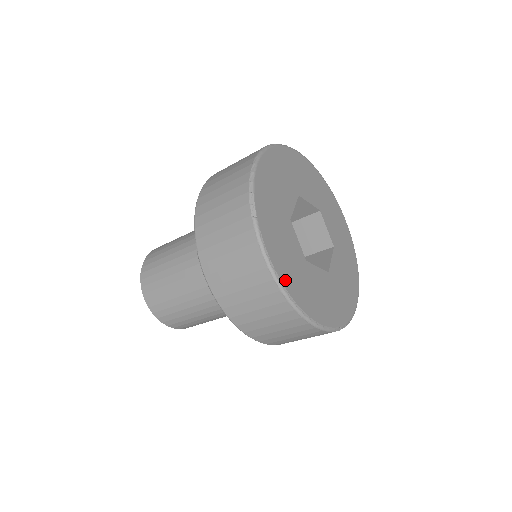
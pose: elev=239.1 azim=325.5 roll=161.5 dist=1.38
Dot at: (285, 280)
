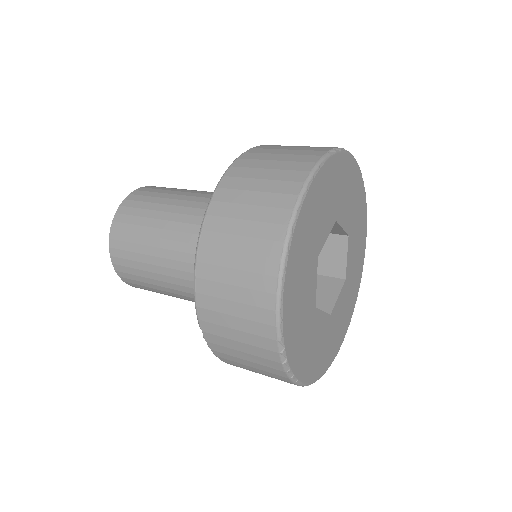
Dot at: (303, 213)
